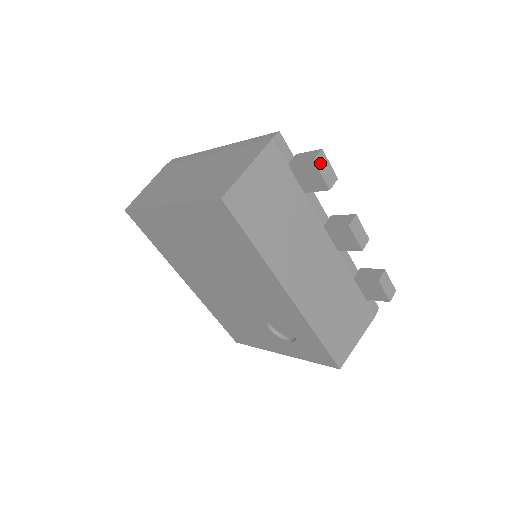
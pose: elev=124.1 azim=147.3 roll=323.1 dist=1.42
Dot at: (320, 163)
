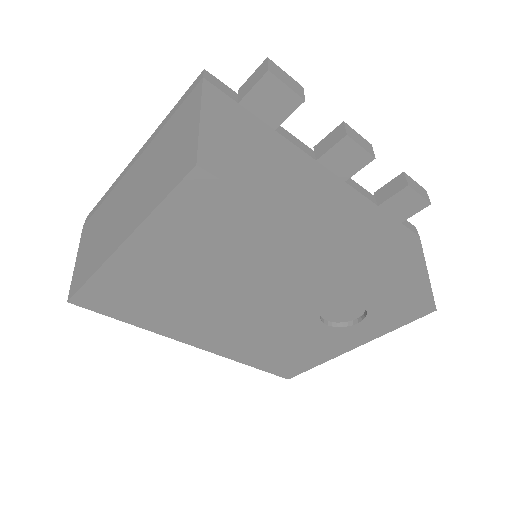
Dot at: (276, 73)
